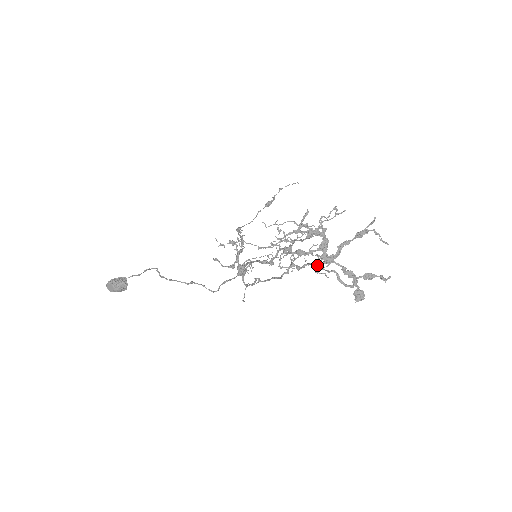
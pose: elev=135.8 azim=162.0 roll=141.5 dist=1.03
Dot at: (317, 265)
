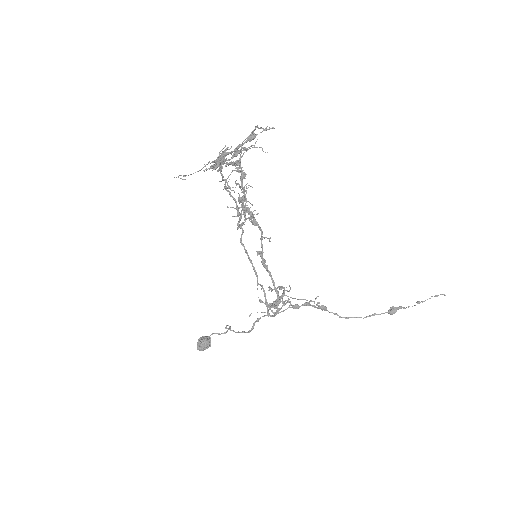
Dot at: (223, 180)
